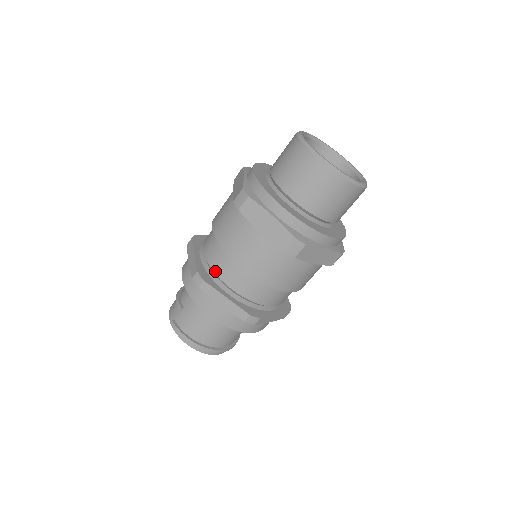
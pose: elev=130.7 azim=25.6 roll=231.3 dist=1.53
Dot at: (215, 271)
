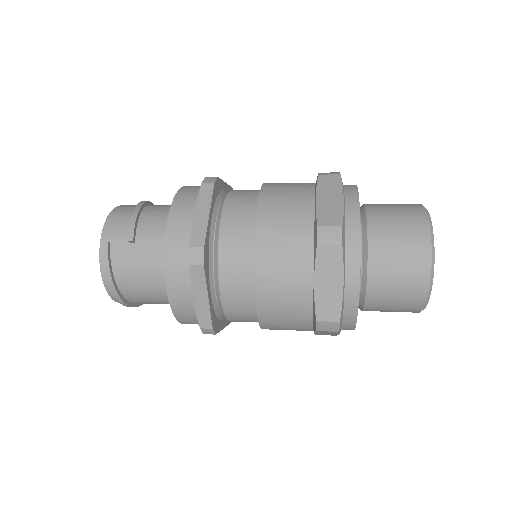
Dot at: (220, 260)
